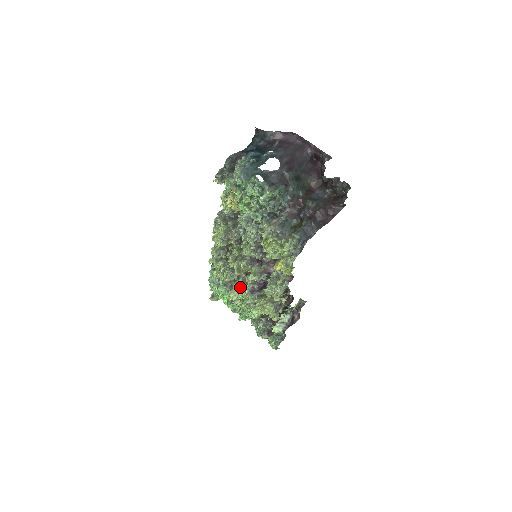
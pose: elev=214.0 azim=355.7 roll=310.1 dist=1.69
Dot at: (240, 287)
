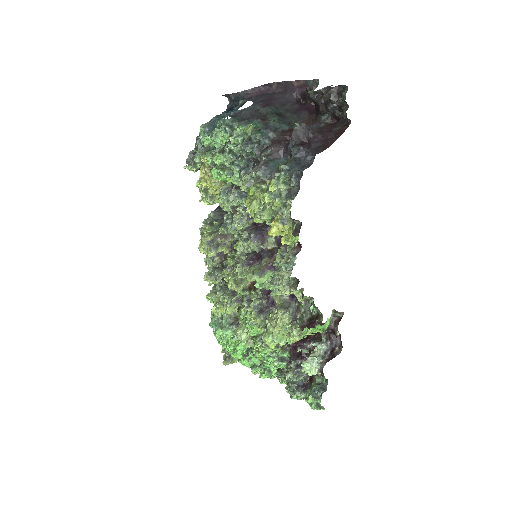
Dot at: (246, 313)
